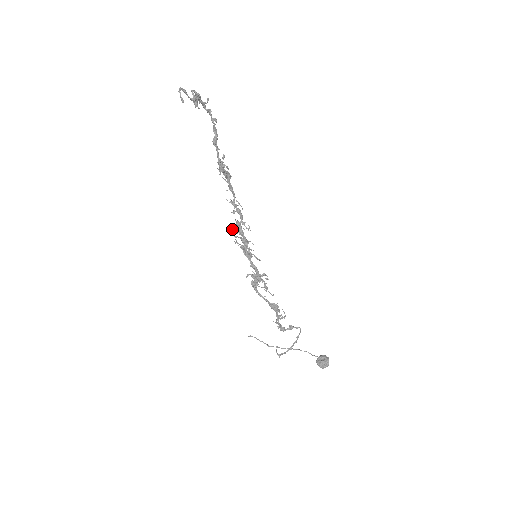
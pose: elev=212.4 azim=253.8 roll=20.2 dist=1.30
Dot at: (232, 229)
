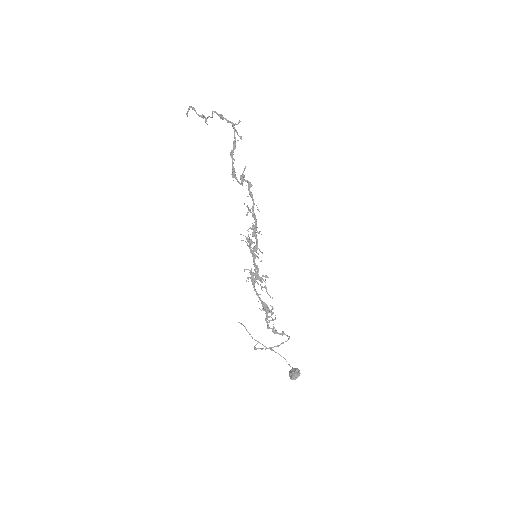
Dot at: occluded
